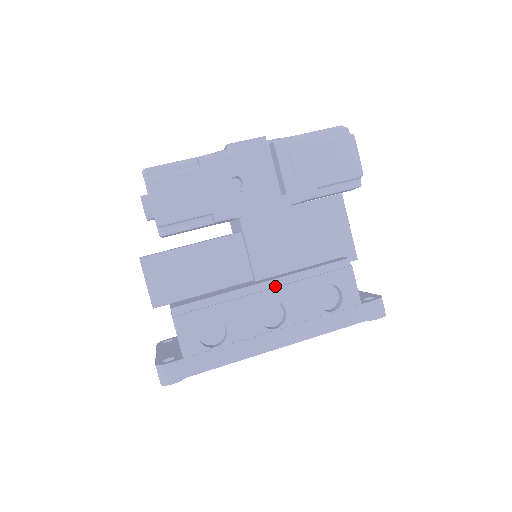
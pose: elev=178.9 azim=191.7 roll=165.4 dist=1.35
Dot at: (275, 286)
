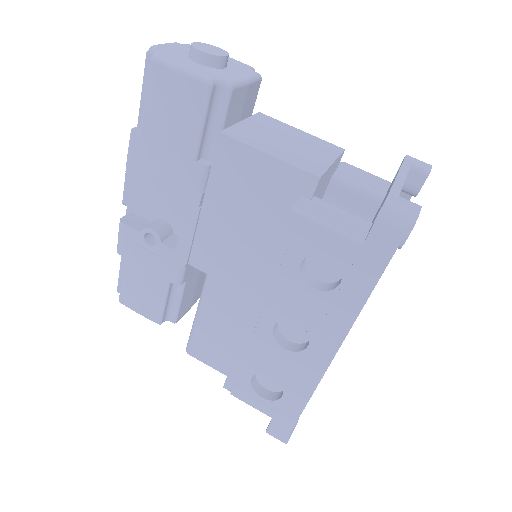
Dot at: (263, 308)
